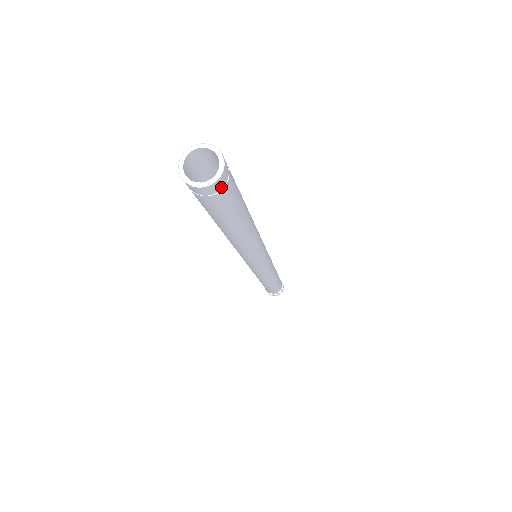
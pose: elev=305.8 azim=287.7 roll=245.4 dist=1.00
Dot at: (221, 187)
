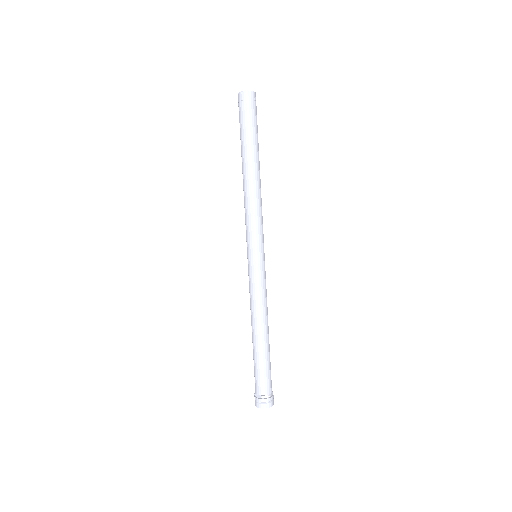
Dot at: occluded
